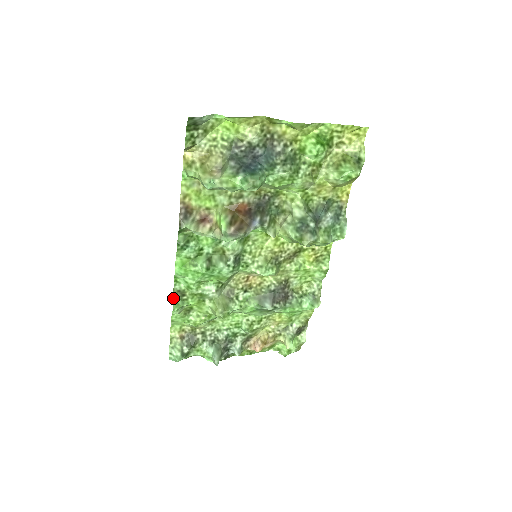
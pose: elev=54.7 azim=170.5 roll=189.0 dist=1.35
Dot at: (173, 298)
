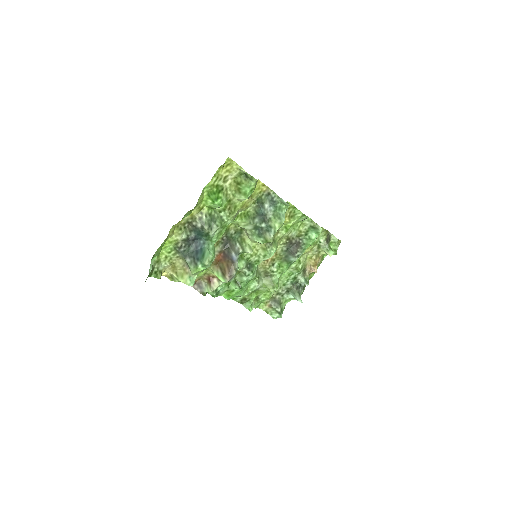
Dot at: (243, 305)
